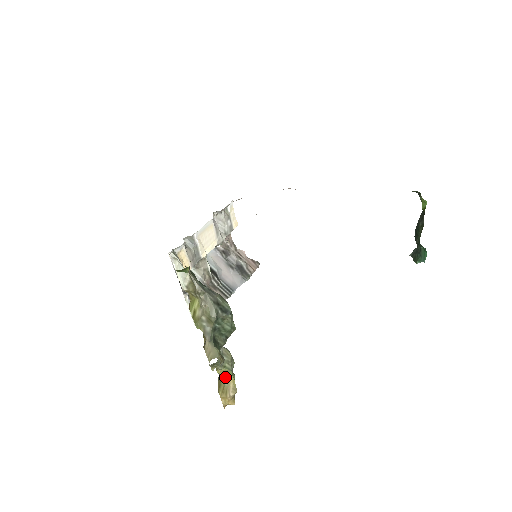
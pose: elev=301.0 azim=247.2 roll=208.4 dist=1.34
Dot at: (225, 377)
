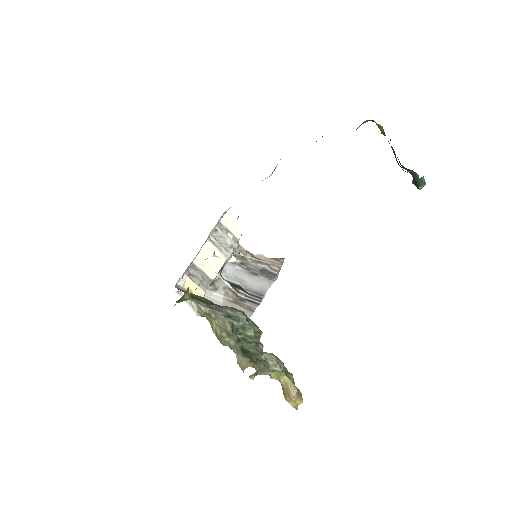
Dot at: (280, 380)
